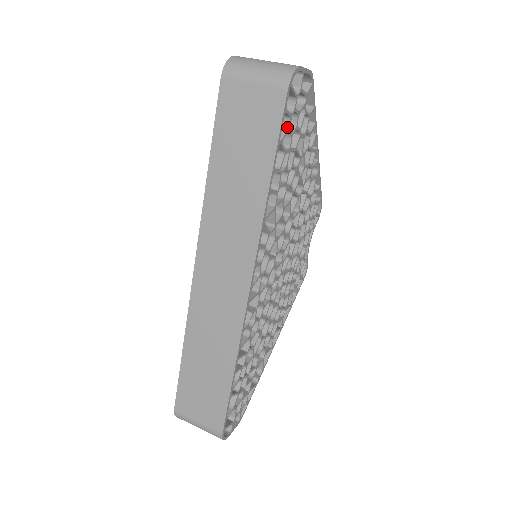
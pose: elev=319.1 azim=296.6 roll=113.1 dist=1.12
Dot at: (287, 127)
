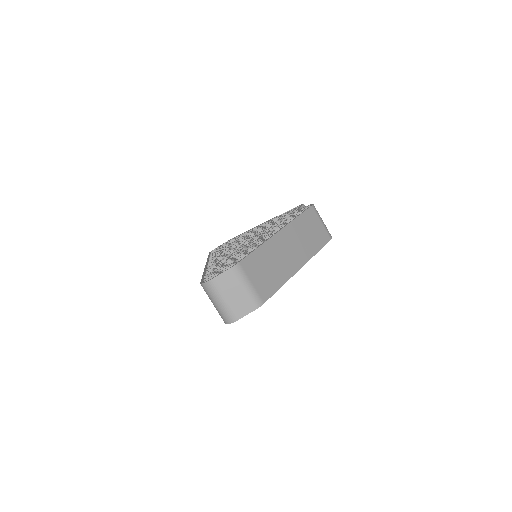
Dot at: occluded
